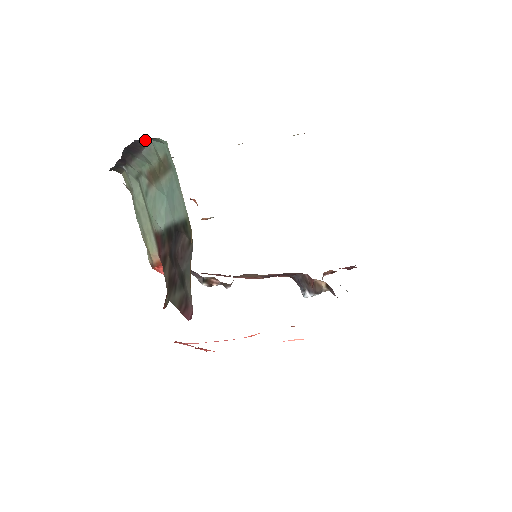
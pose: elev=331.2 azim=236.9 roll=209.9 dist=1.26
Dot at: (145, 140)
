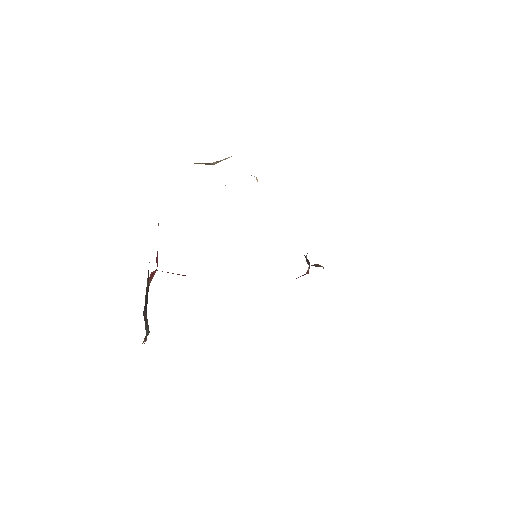
Dot at: occluded
